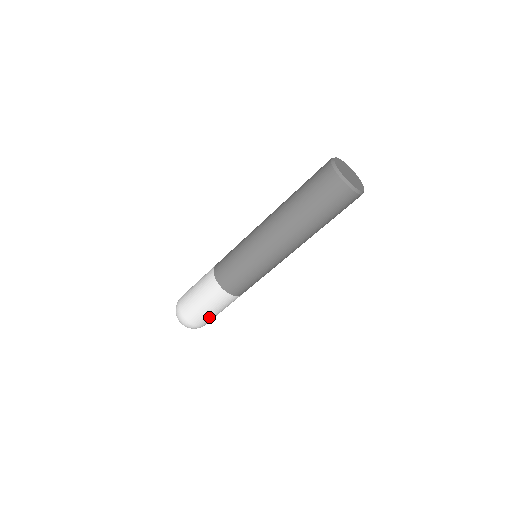
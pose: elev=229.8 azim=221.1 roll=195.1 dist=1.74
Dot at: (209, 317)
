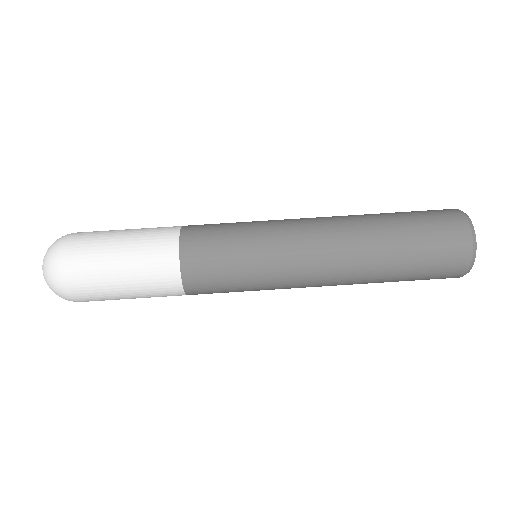
Dot at: (101, 247)
